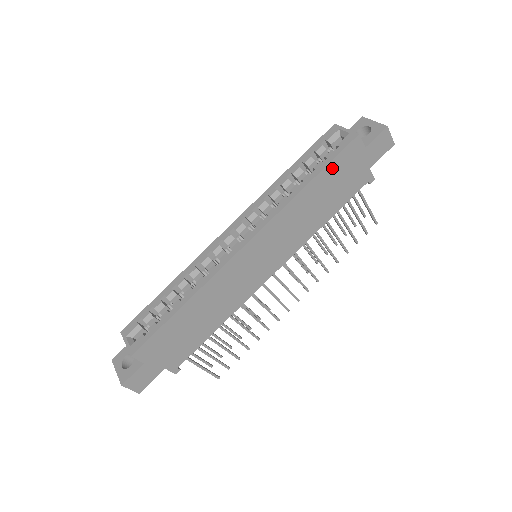
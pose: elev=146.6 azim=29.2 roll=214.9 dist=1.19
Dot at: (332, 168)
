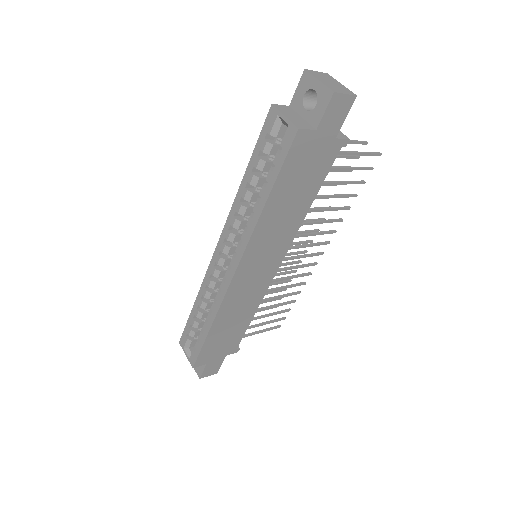
Dot at: (285, 174)
